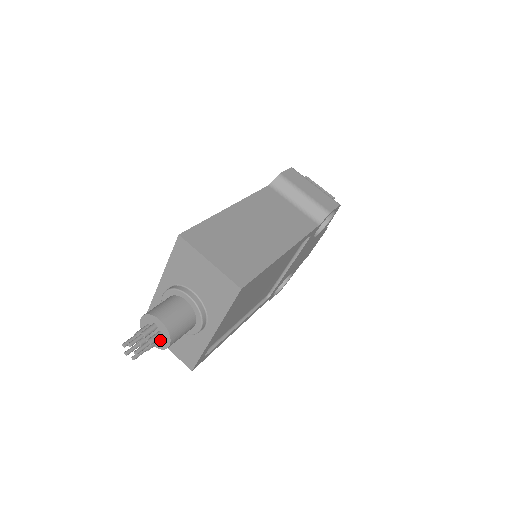
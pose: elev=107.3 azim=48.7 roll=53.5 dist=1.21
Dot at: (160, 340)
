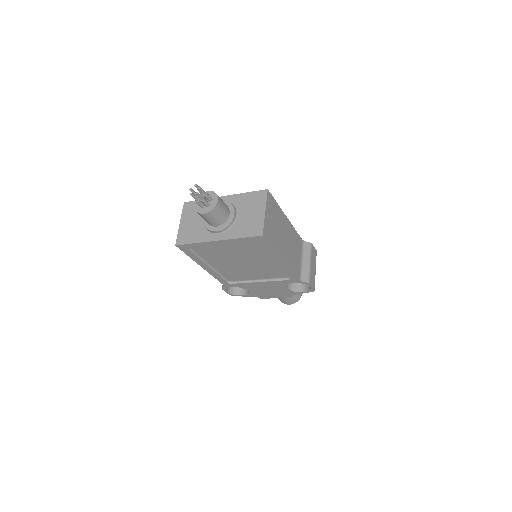
Dot at: (203, 207)
